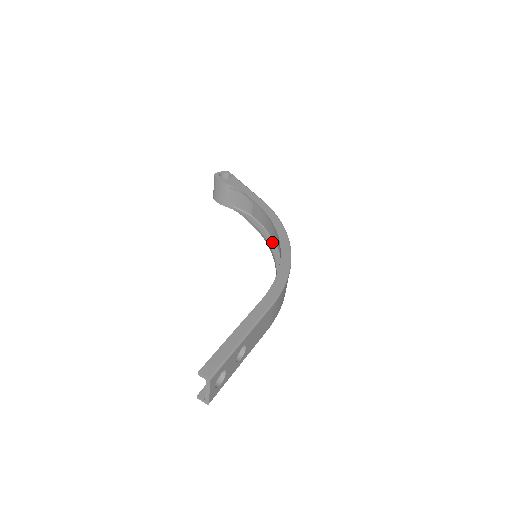
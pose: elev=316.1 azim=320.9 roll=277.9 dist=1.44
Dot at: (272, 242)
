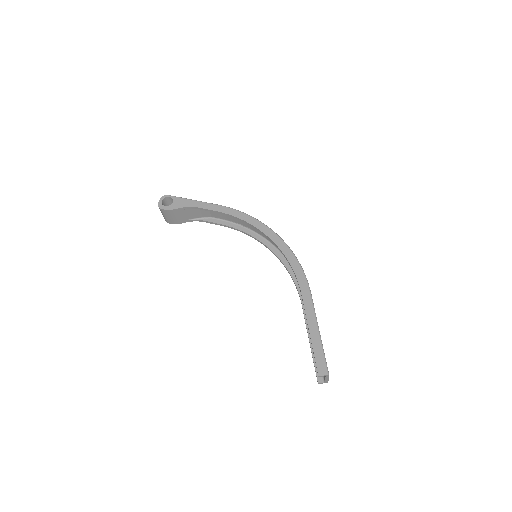
Dot at: (248, 230)
